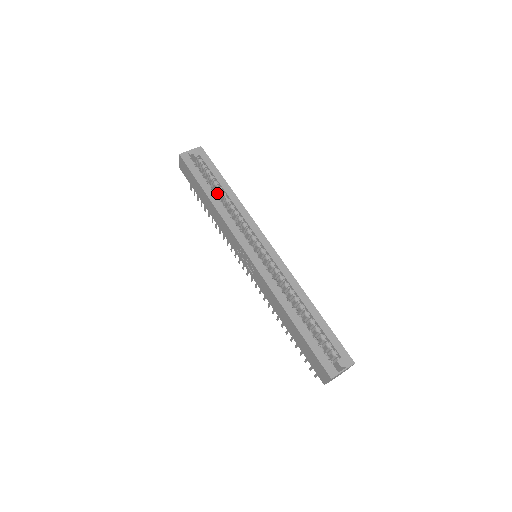
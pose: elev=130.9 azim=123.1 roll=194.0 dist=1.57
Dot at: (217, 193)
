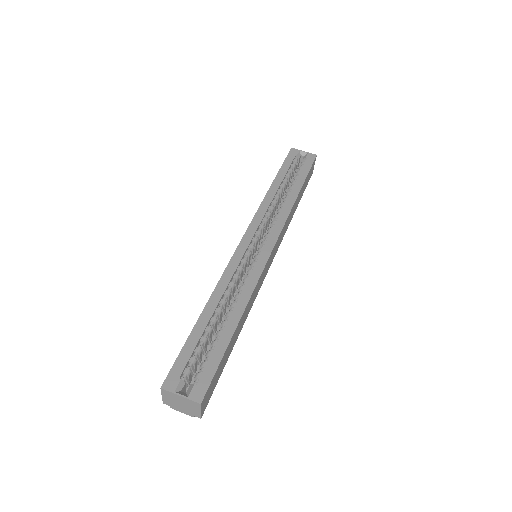
Dot at: occluded
